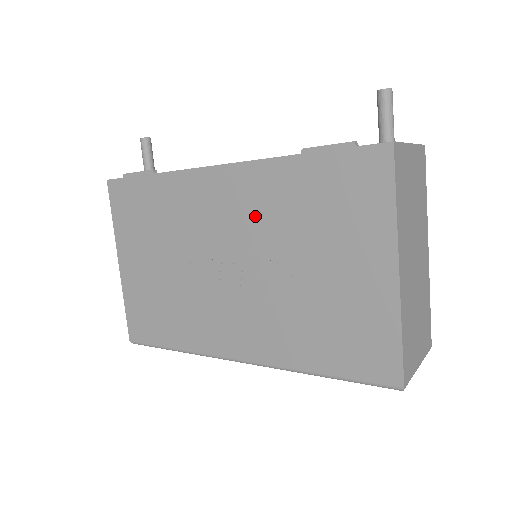
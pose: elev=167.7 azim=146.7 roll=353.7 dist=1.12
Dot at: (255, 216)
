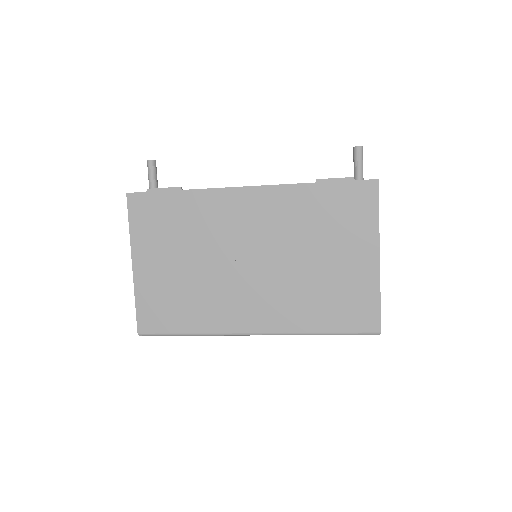
Dot at: (276, 224)
